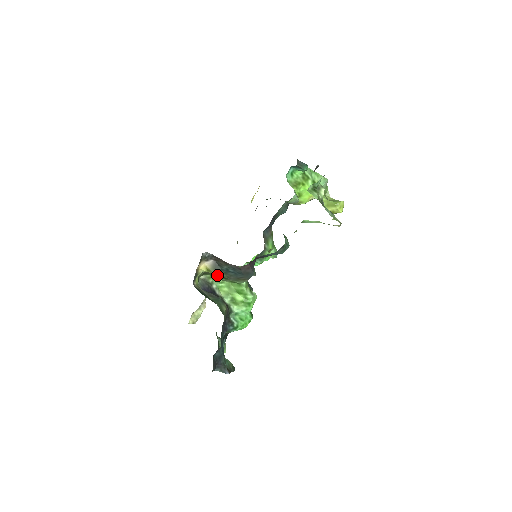
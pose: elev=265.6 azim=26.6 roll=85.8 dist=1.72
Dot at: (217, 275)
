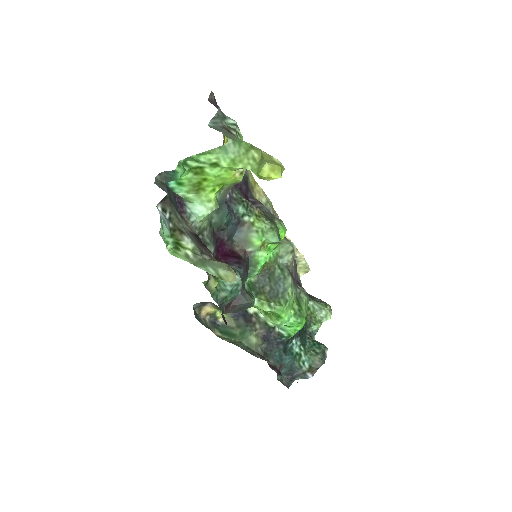
Dot at: occluded
